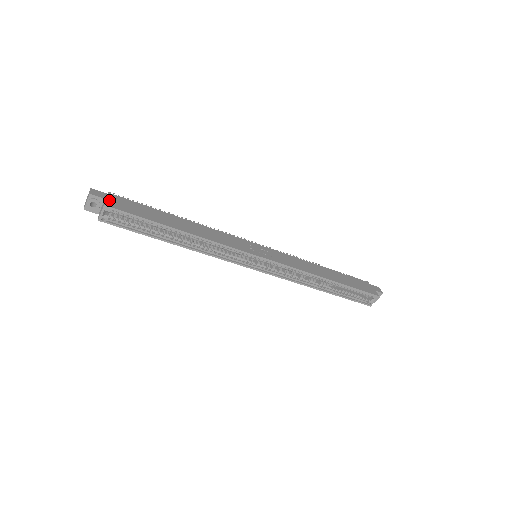
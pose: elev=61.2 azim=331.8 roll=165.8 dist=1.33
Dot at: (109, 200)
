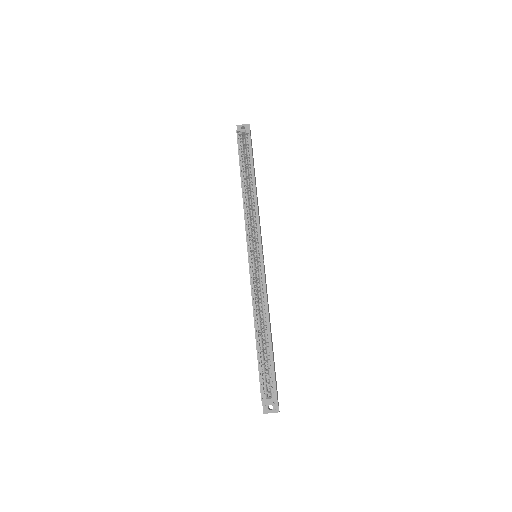
Dot at: occluded
